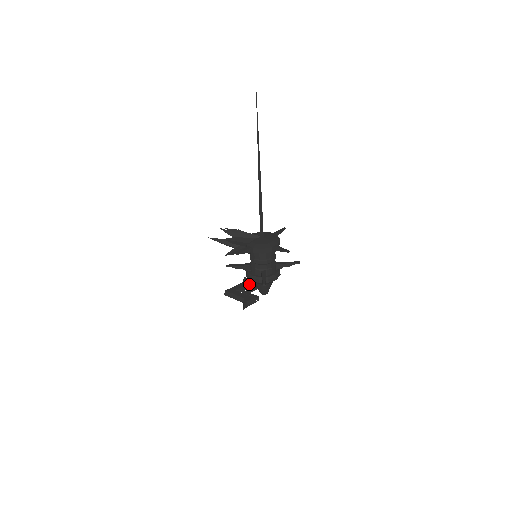
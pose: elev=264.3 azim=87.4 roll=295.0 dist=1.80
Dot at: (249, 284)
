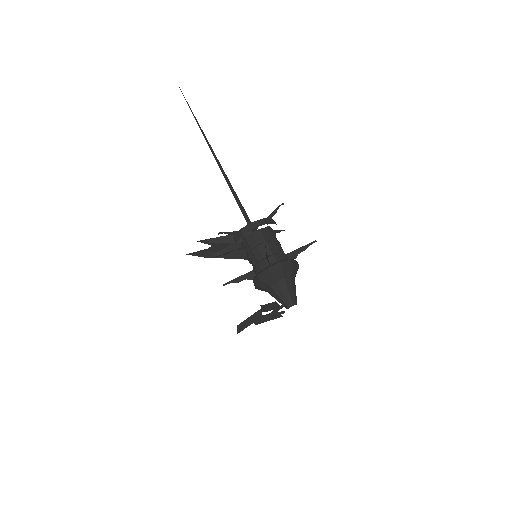
Dot at: occluded
